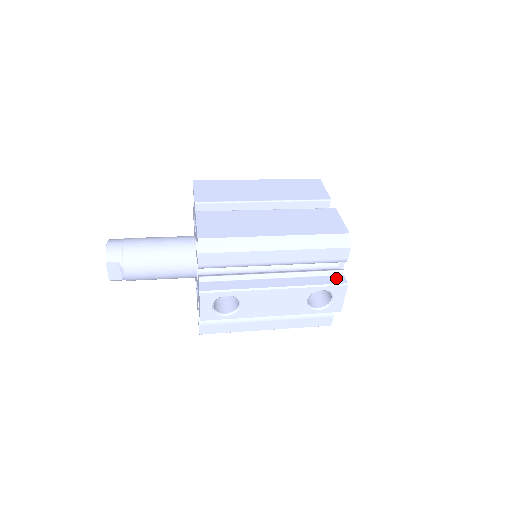
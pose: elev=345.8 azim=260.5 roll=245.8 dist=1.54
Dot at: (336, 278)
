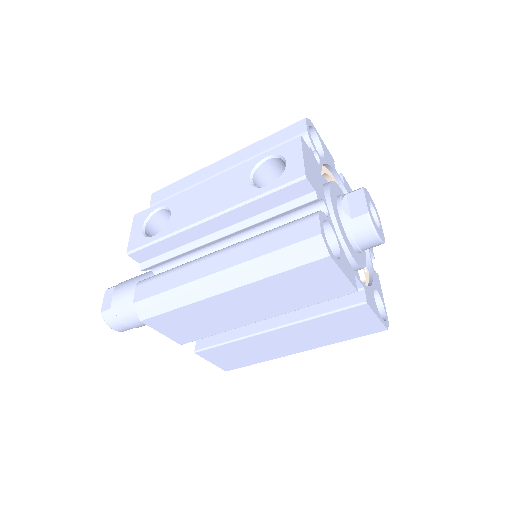
Dot at: occluded
